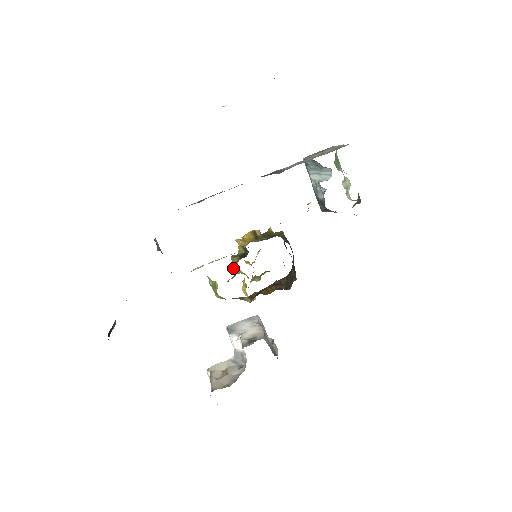
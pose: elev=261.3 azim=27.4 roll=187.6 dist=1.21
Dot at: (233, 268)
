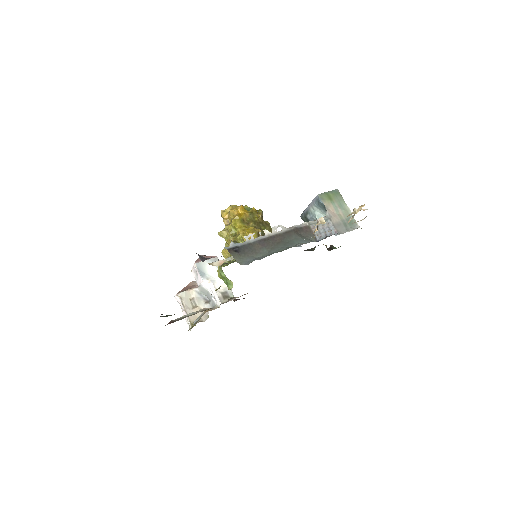
Dot at: occluded
